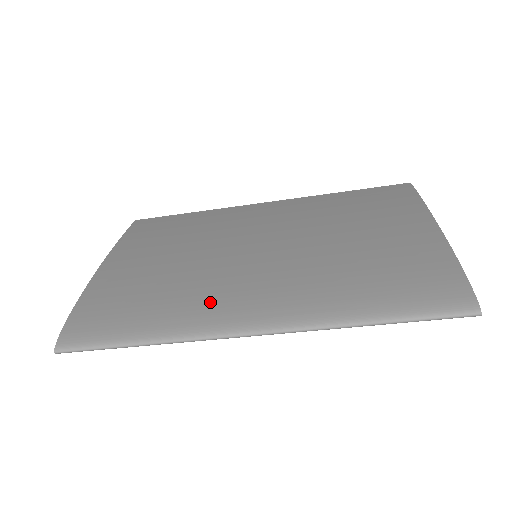
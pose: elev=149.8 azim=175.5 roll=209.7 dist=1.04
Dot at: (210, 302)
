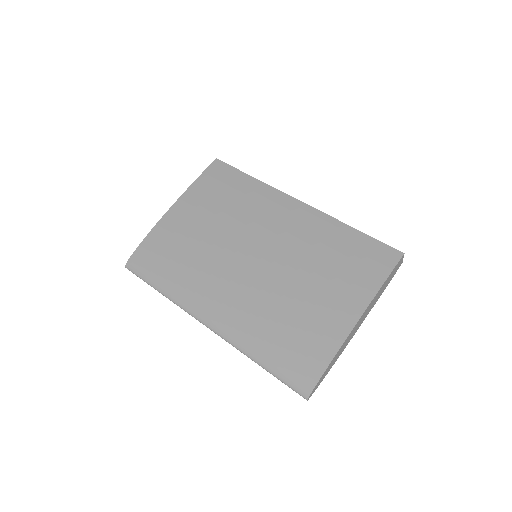
Dot at: (200, 290)
